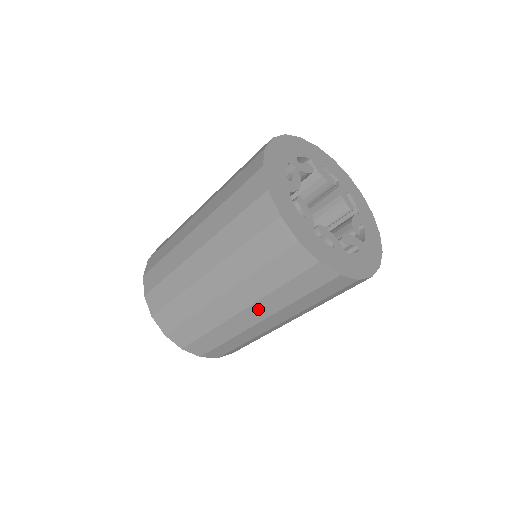
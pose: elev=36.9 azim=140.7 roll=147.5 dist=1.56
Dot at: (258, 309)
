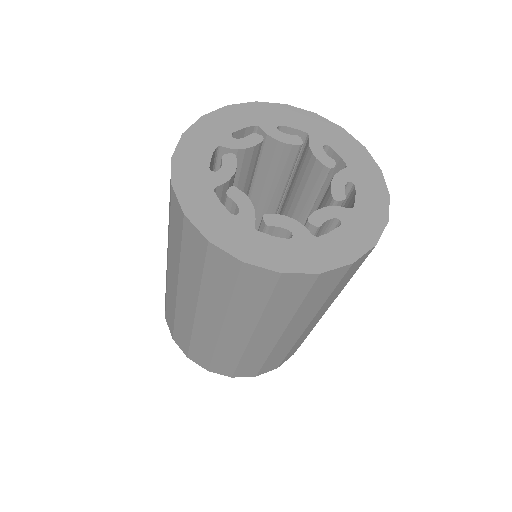
Dot at: (319, 314)
